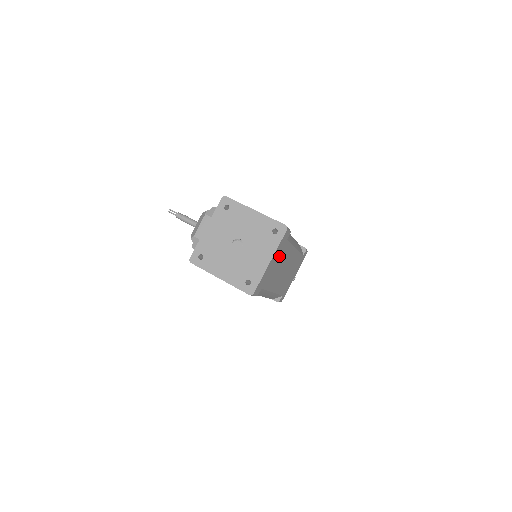
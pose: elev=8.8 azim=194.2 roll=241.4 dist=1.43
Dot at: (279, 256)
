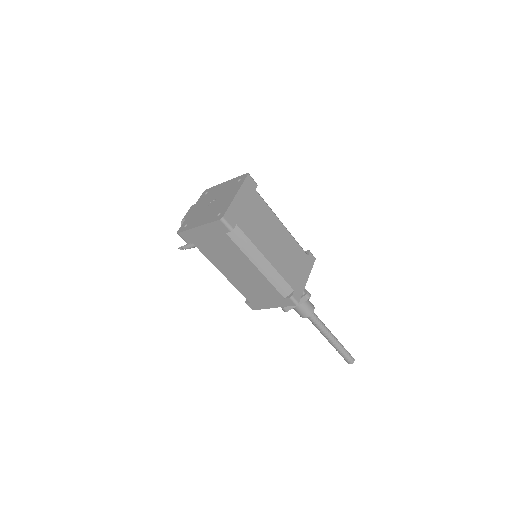
Dot at: (251, 204)
